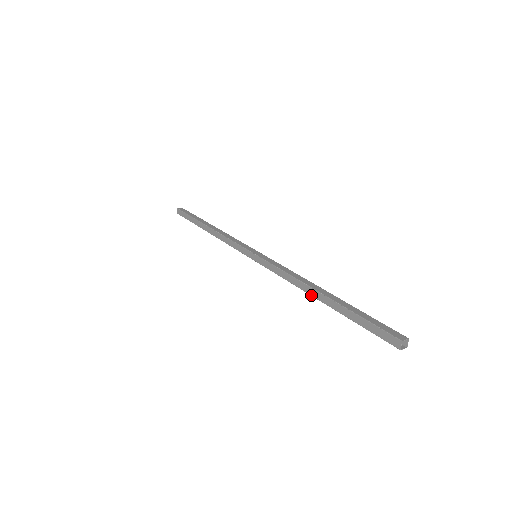
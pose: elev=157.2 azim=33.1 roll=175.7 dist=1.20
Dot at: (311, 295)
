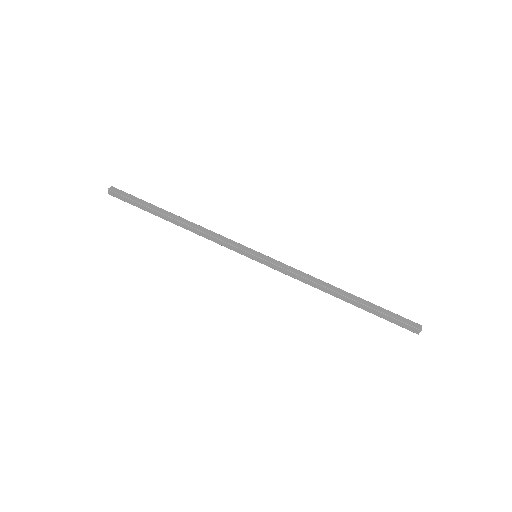
Dot at: occluded
